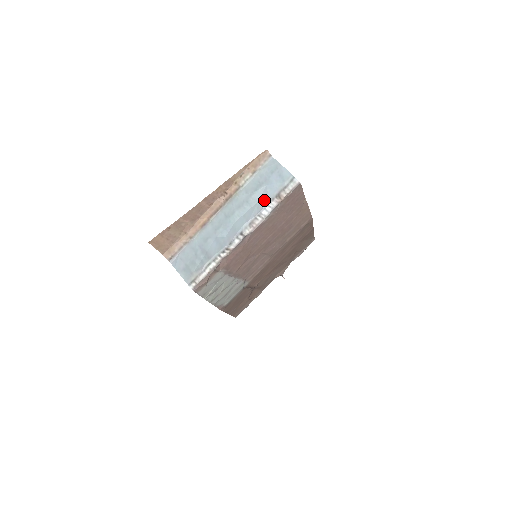
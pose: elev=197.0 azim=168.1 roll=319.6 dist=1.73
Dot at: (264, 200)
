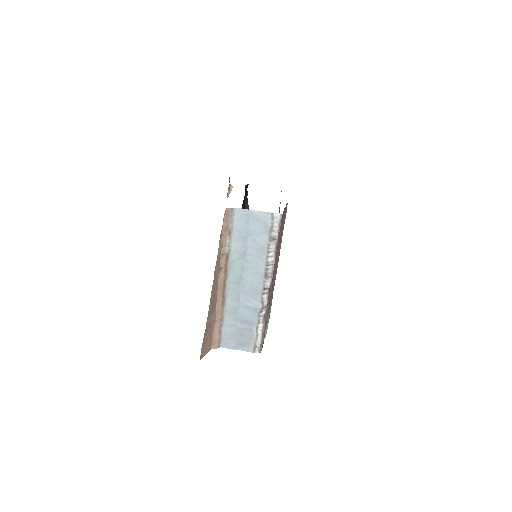
Dot at: (261, 250)
